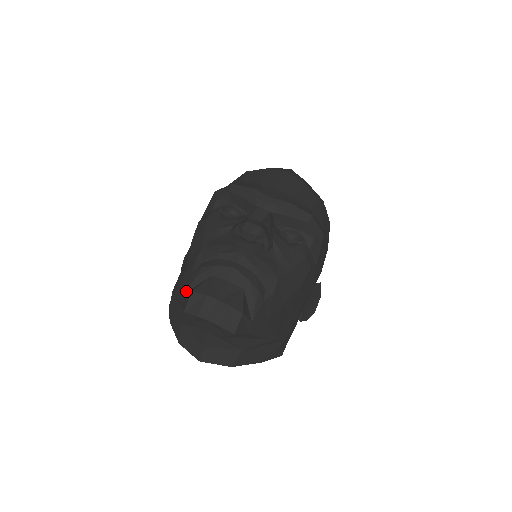
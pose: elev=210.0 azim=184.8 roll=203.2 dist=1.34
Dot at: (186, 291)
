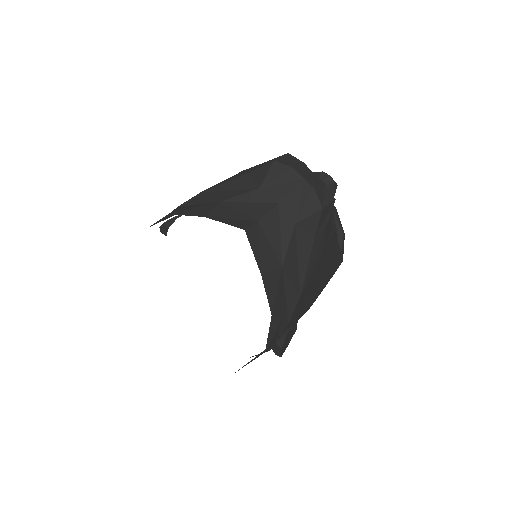
Dot at: (265, 163)
